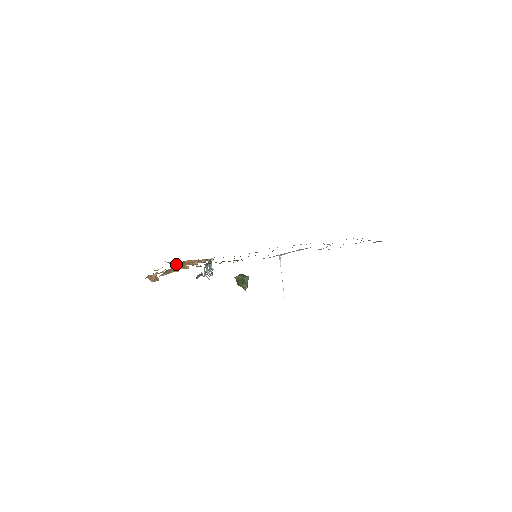
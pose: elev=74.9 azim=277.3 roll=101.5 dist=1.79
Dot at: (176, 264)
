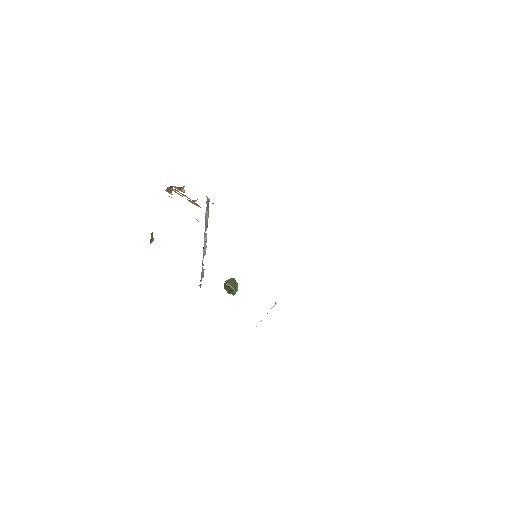
Dot at: (174, 189)
